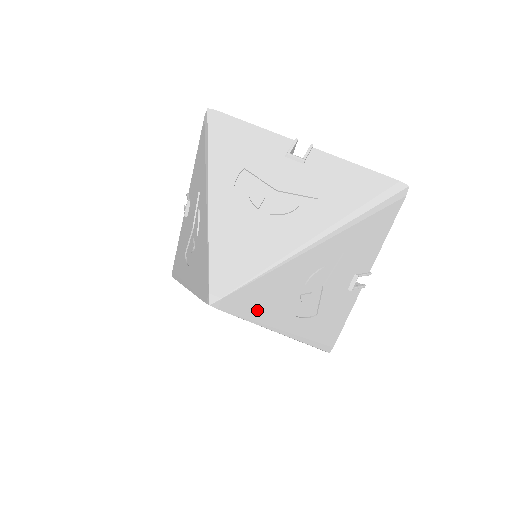
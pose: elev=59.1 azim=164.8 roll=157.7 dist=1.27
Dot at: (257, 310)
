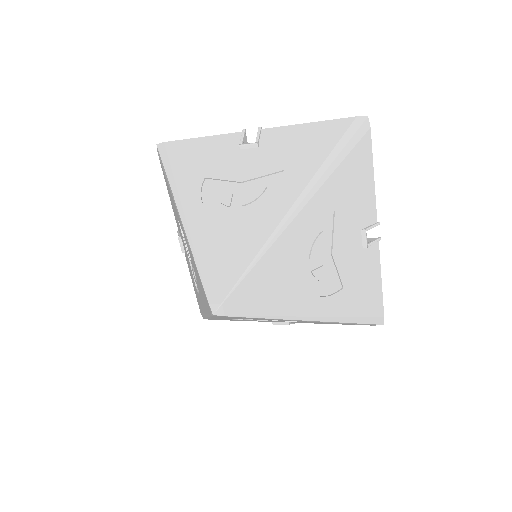
Dot at: occluded
